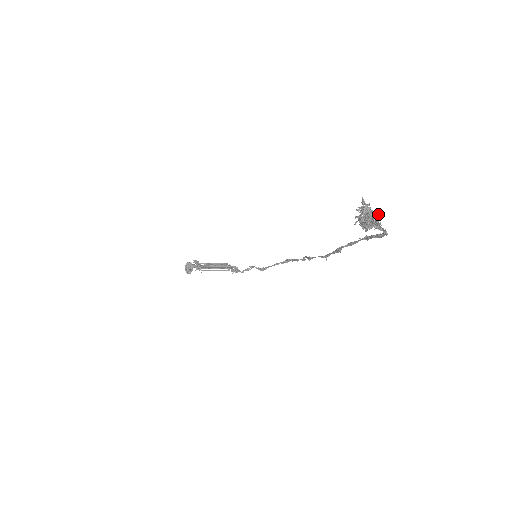
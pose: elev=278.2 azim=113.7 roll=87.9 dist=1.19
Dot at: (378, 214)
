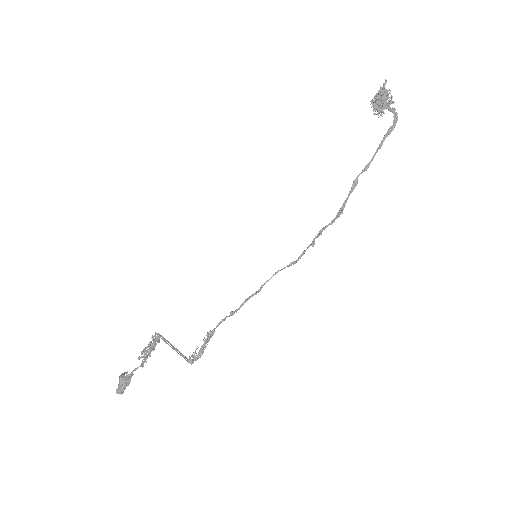
Dot at: (387, 94)
